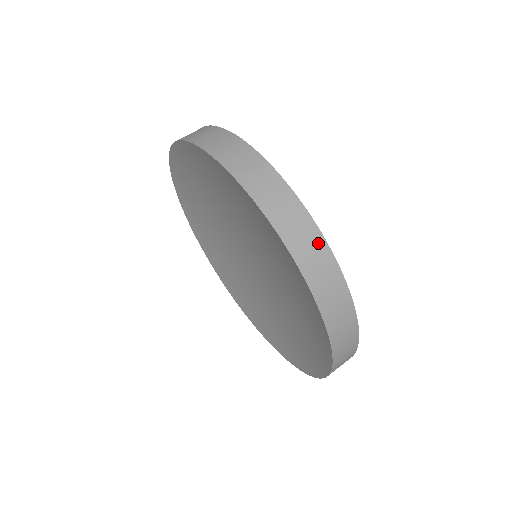
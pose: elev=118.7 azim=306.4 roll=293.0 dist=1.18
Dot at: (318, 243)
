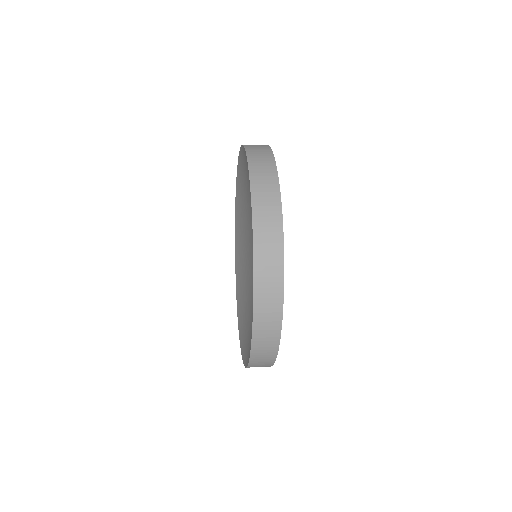
Dot at: (277, 260)
